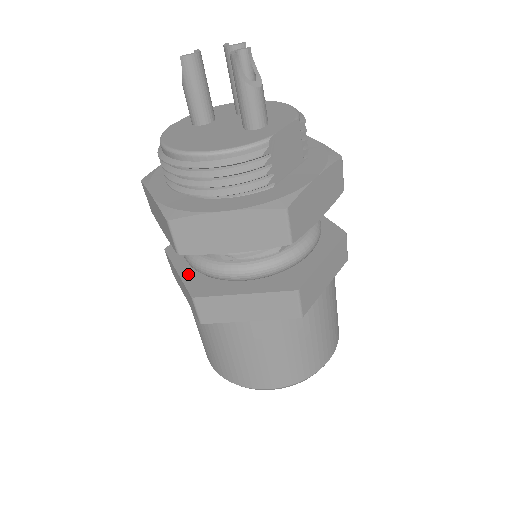
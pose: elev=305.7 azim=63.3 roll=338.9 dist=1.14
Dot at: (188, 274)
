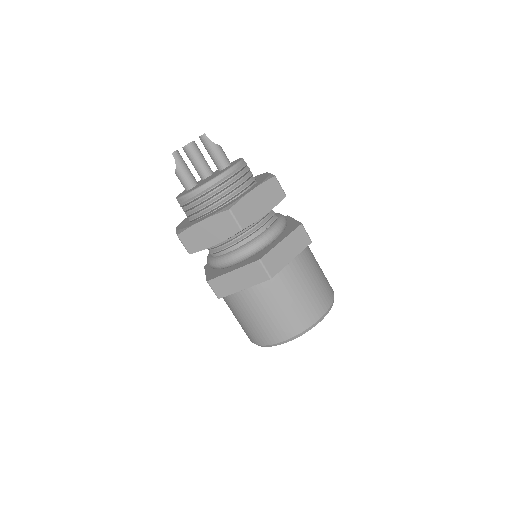
Dot at: (241, 265)
